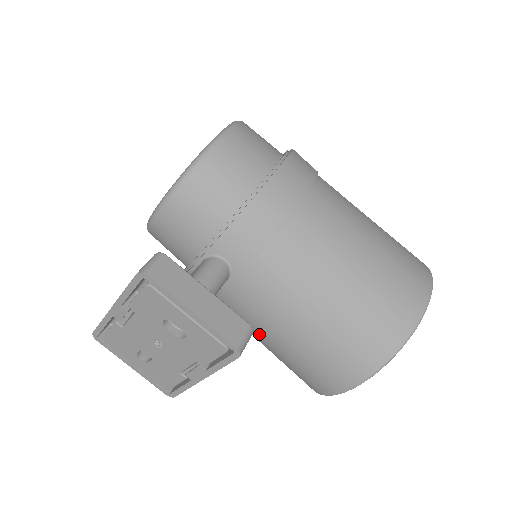
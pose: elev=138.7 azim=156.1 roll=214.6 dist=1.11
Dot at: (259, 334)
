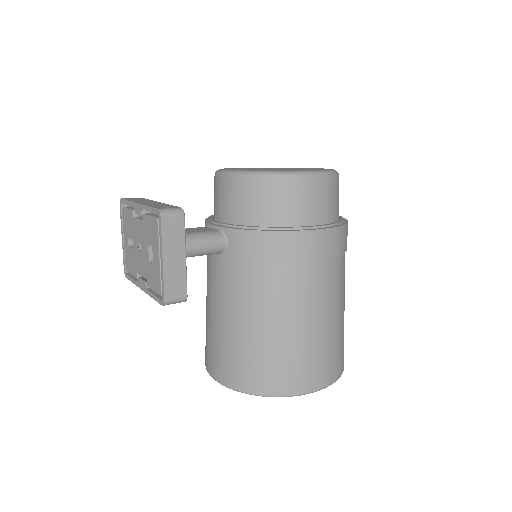
Dot at: (208, 297)
